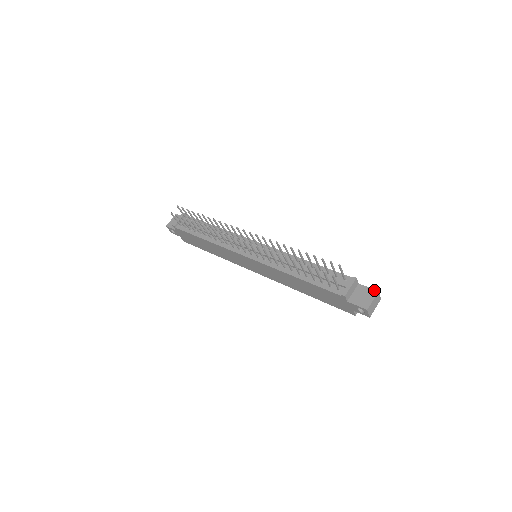
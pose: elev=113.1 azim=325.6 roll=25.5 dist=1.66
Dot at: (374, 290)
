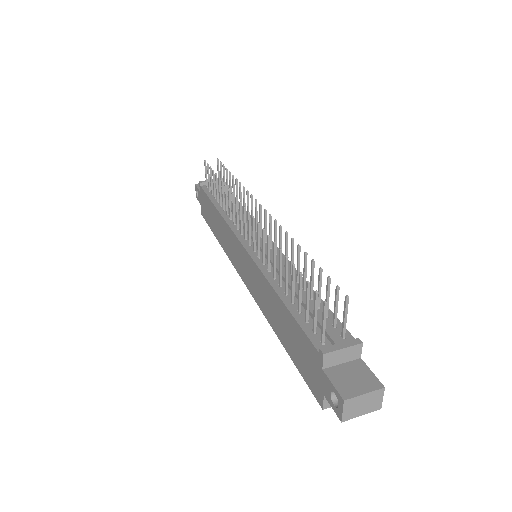
Dot at: (378, 381)
